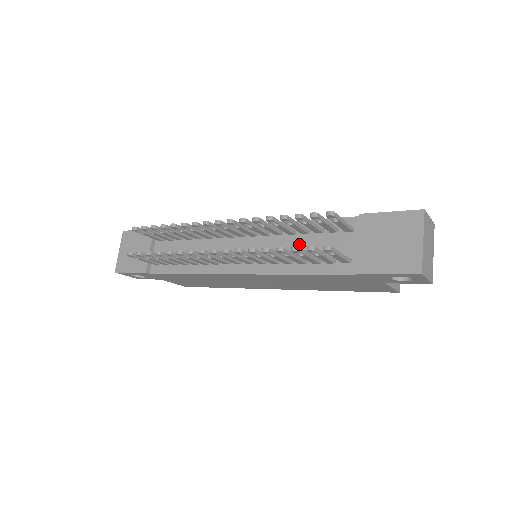
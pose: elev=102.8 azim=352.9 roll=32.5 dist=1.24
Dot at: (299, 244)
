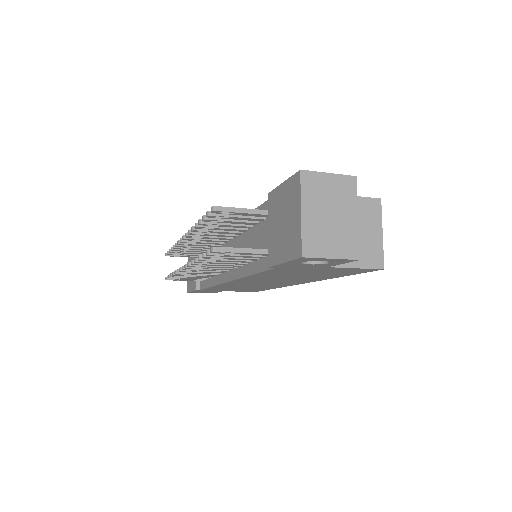
Dot at: (249, 240)
